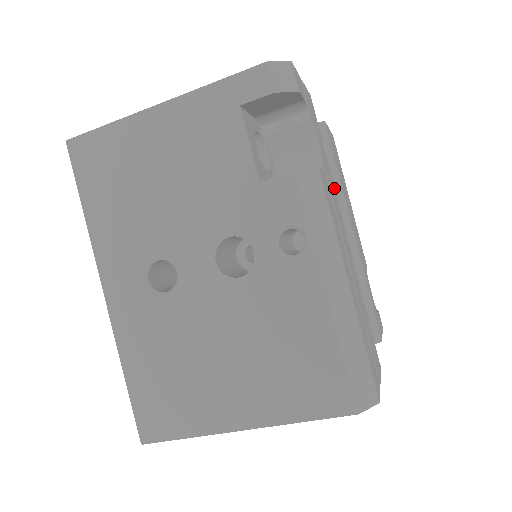
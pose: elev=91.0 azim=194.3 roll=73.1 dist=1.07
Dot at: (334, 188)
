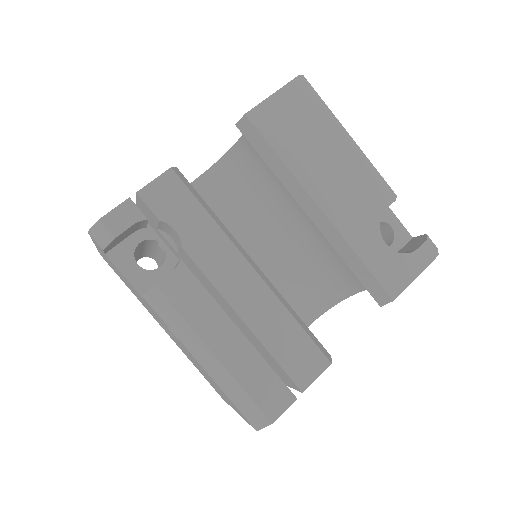
Dot at: (226, 238)
